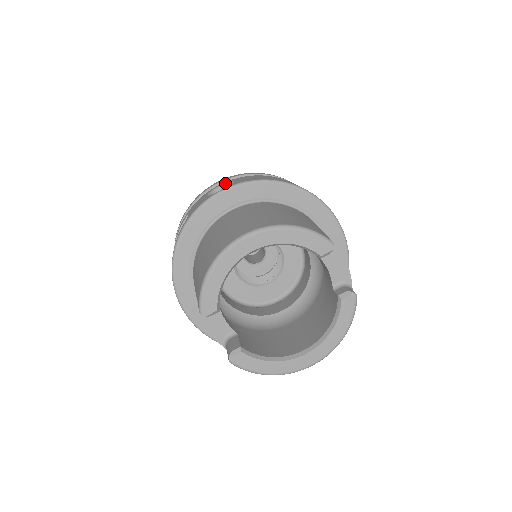
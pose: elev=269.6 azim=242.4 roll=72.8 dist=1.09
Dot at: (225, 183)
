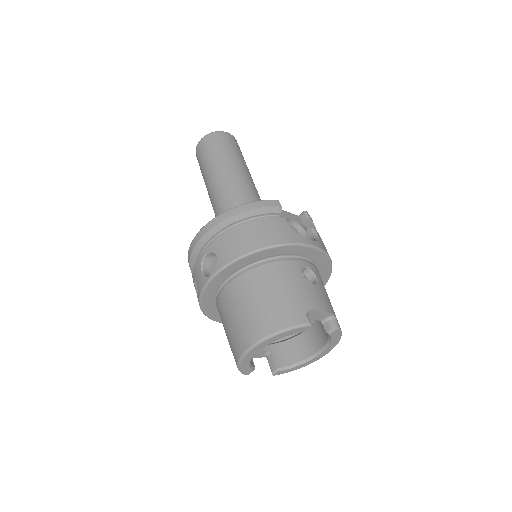
Dot at: (209, 252)
